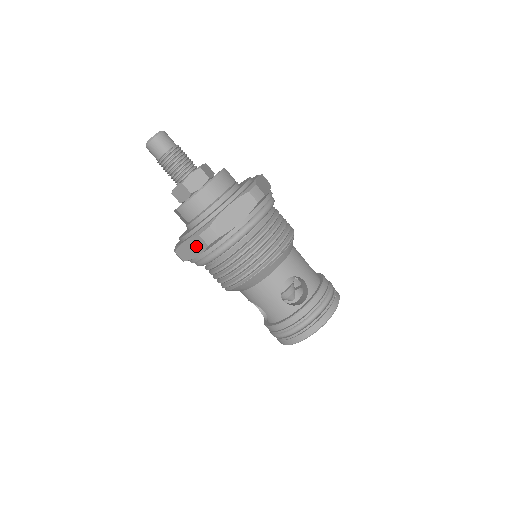
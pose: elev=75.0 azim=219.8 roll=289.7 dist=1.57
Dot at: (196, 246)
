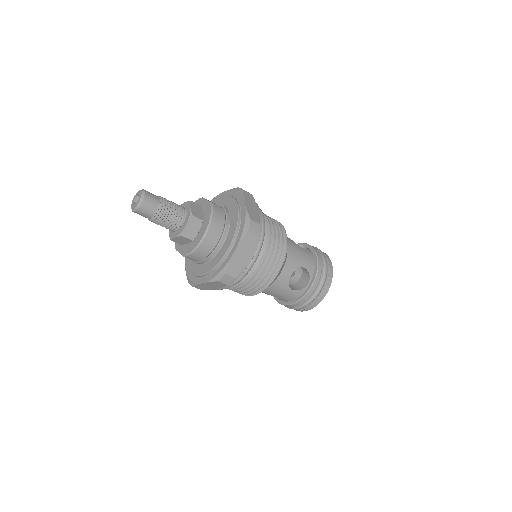
Dot at: (215, 285)
